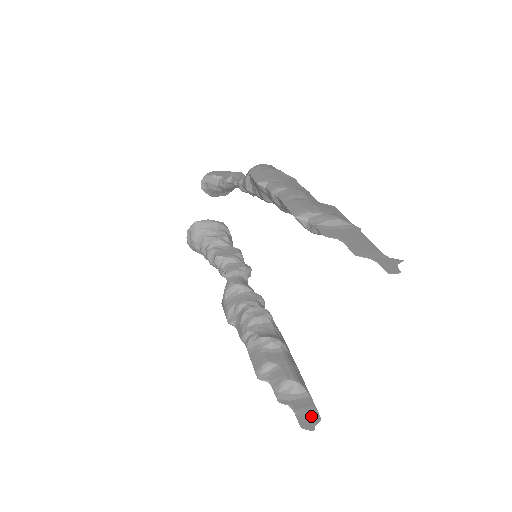
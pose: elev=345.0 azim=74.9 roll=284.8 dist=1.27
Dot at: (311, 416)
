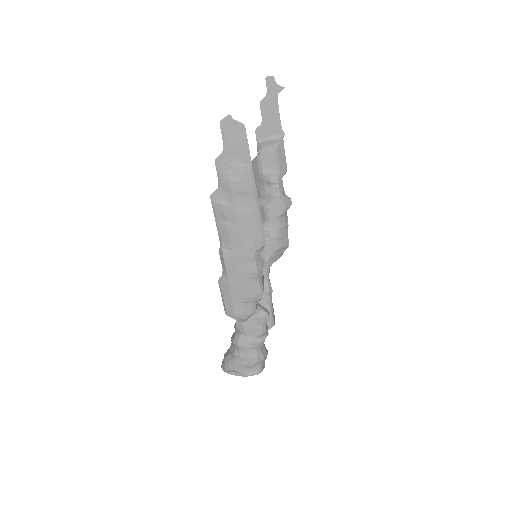
Dot at: (237, 132)
